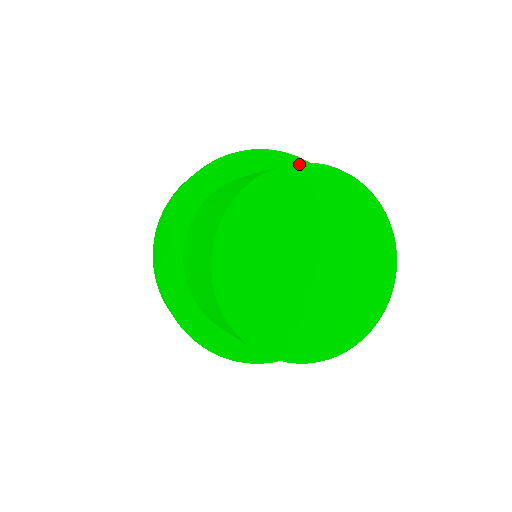
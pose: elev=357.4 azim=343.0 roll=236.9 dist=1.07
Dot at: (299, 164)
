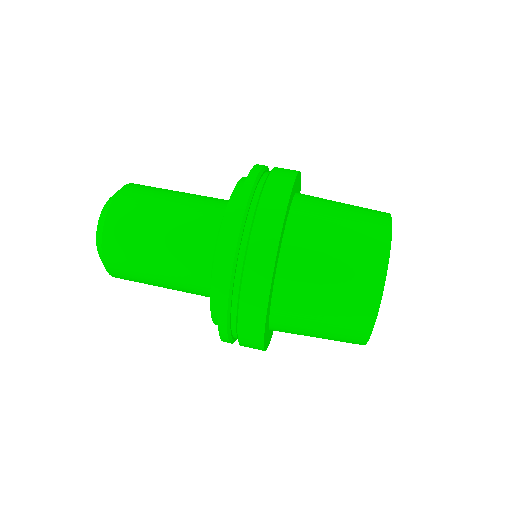
Dot at: (388, 263)
